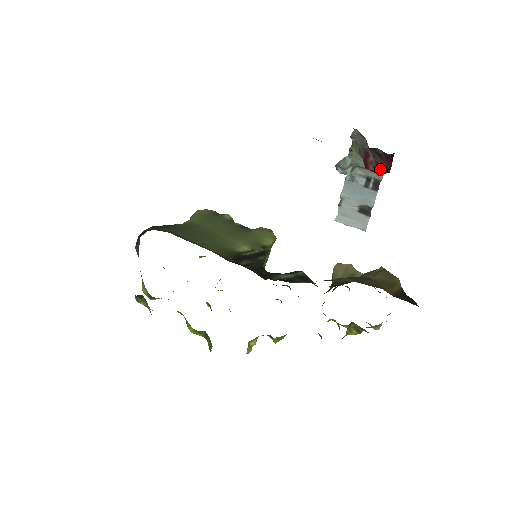
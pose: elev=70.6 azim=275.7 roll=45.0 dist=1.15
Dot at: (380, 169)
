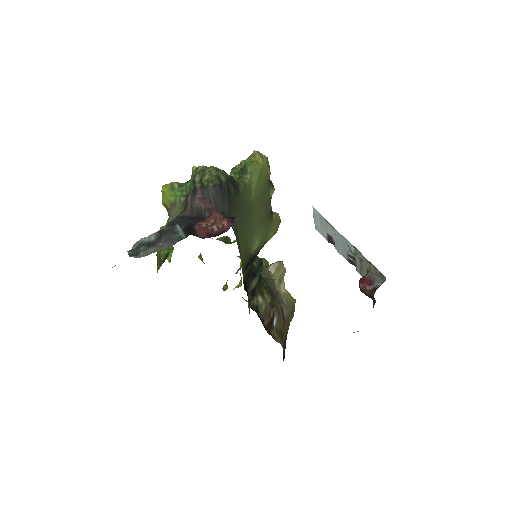
Dot at: (363, 291)
